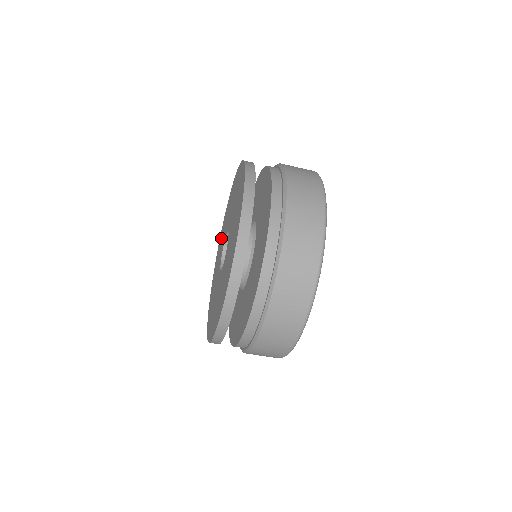
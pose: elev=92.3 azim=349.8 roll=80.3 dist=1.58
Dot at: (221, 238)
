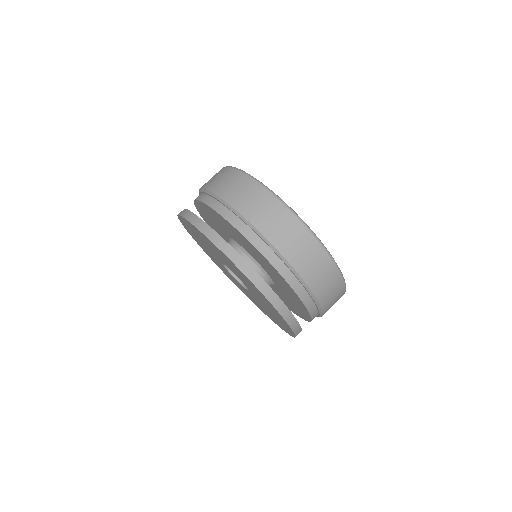
Dot at: occluded
